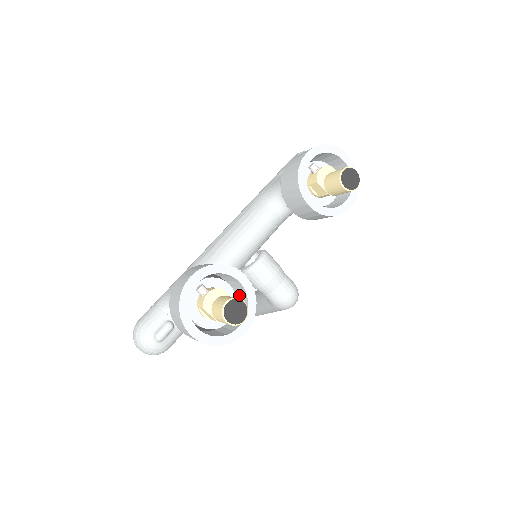
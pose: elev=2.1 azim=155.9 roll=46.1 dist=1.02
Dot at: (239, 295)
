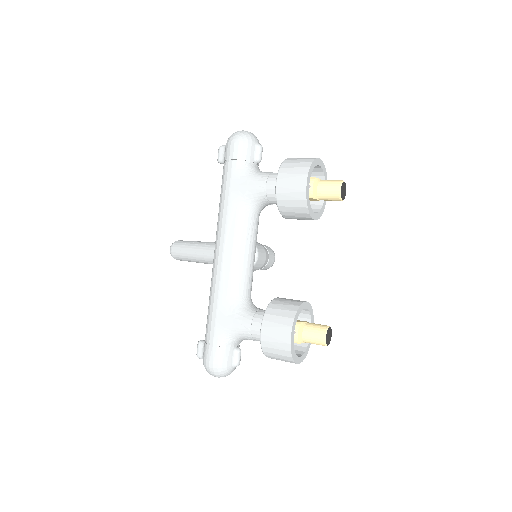
Dot at: occluded
